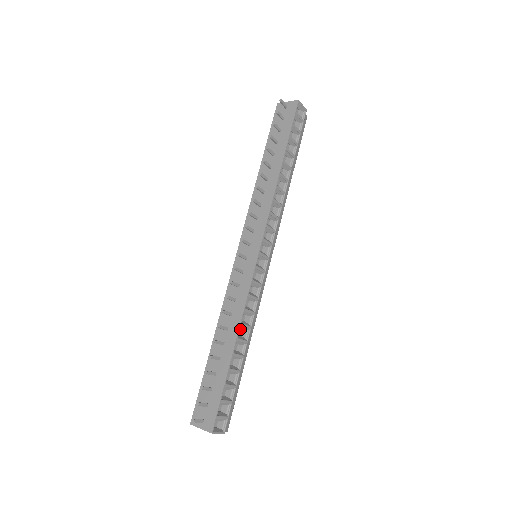
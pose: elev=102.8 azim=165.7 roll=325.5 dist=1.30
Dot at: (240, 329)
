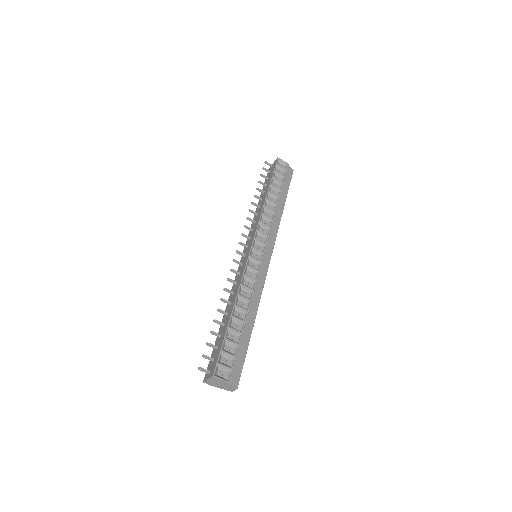
Dot at: (241, 302)
